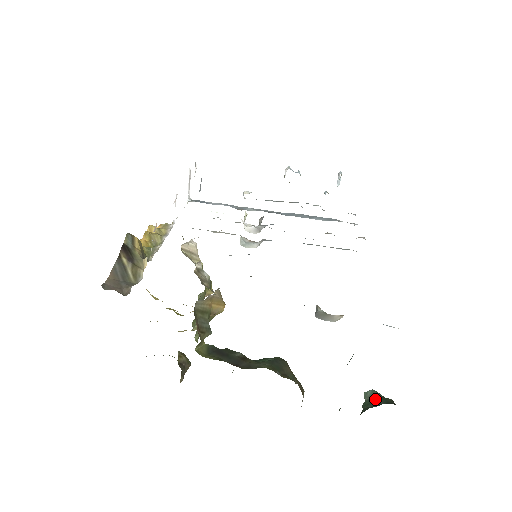
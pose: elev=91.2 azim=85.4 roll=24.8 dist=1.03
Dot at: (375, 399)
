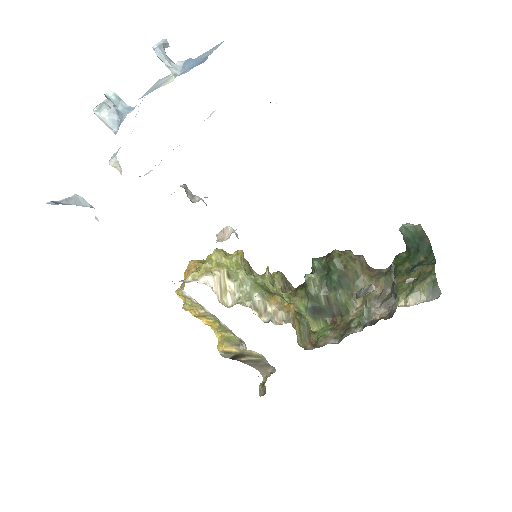
Dot at: (411, 237)
